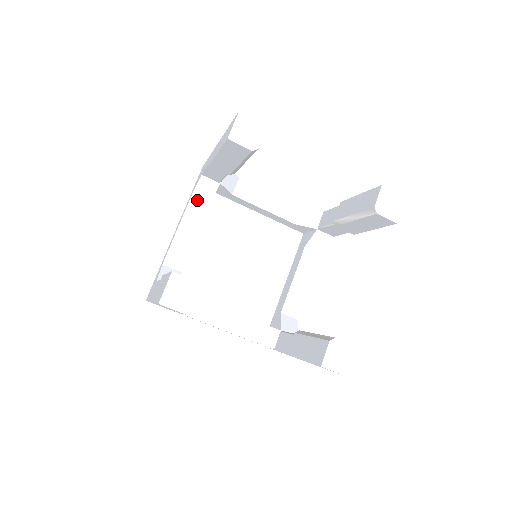
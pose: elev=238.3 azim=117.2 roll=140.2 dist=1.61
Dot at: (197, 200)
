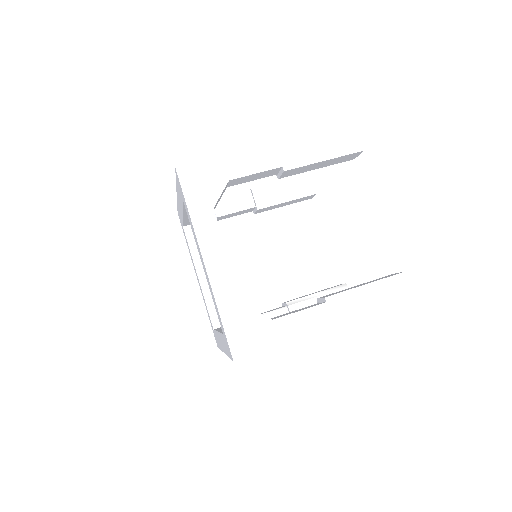
Dot at: occluded
